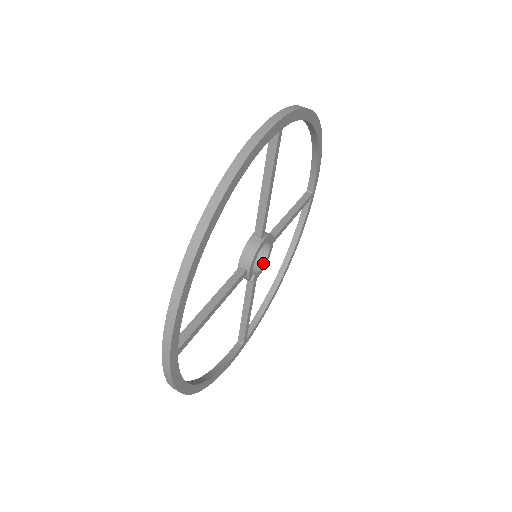
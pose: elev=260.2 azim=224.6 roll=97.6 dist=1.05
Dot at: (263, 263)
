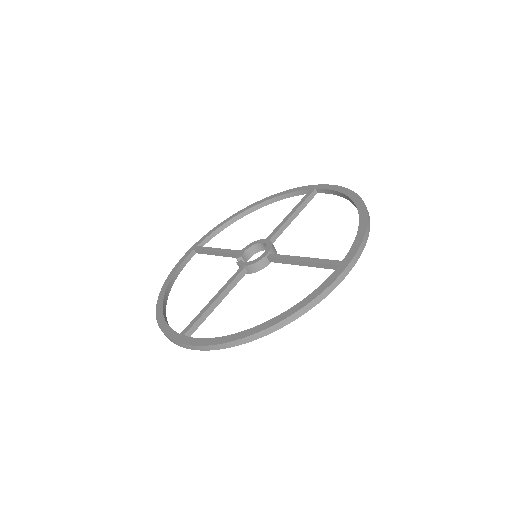
Dot at: (255, 253)
